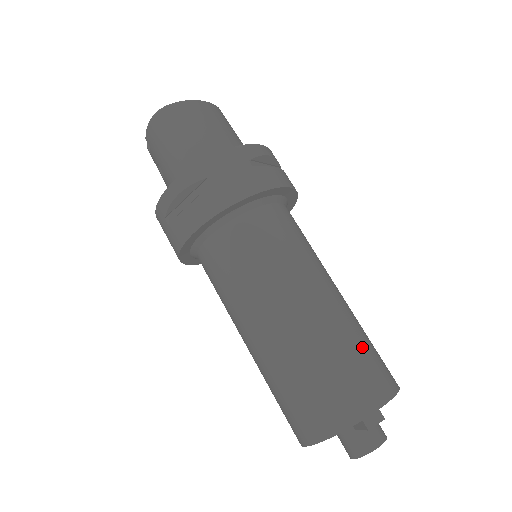
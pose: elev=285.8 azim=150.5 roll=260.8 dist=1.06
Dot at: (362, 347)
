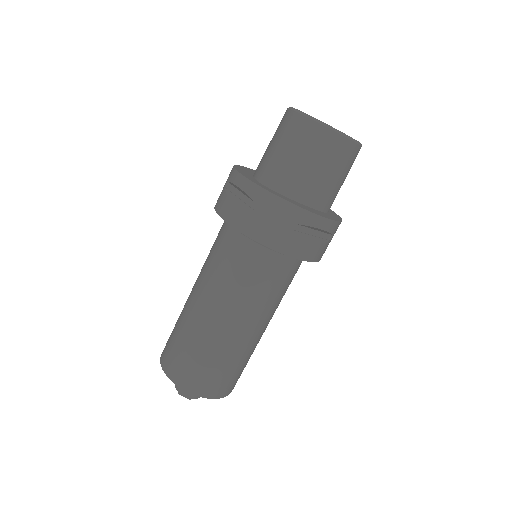
Dot at: (225, 367)
